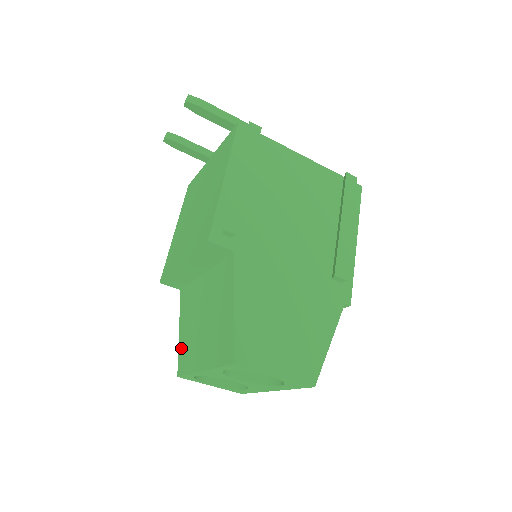
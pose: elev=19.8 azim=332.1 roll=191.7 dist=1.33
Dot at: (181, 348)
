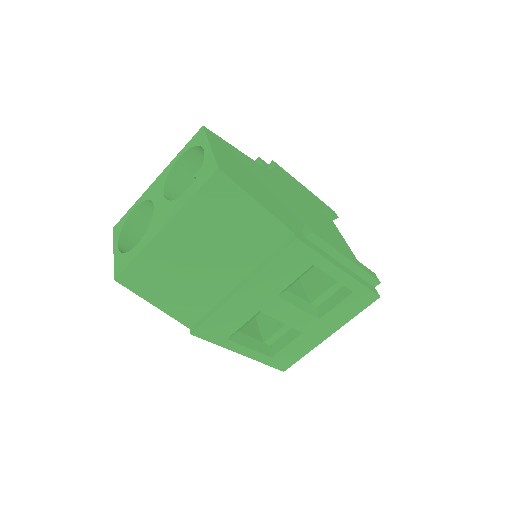
Dot at: occluded
